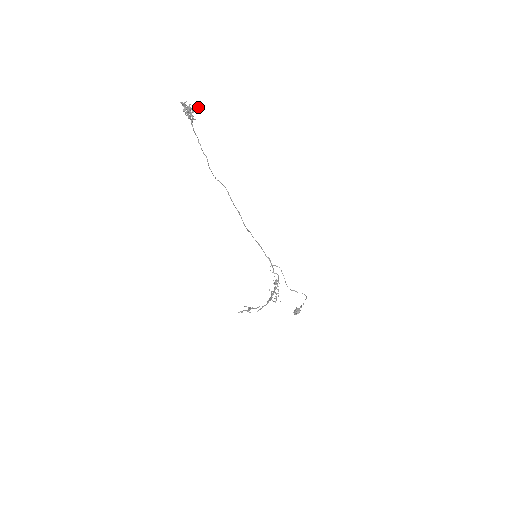
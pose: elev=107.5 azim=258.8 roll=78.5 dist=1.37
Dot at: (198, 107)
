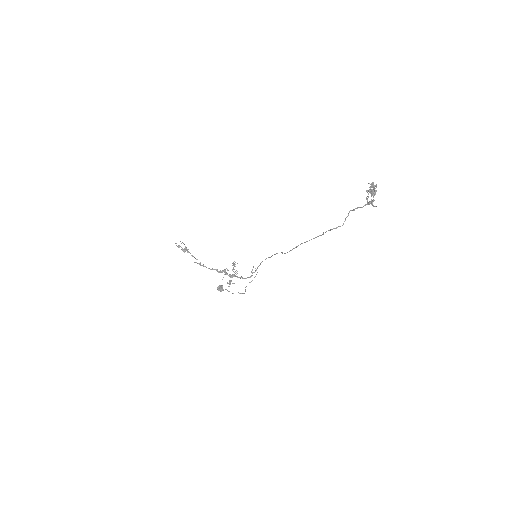
Dot at: occluded
